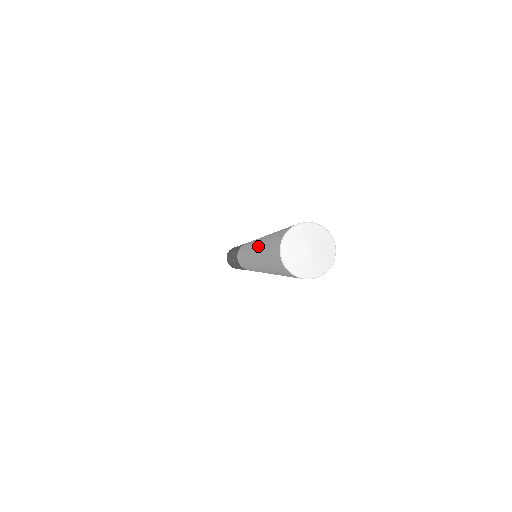
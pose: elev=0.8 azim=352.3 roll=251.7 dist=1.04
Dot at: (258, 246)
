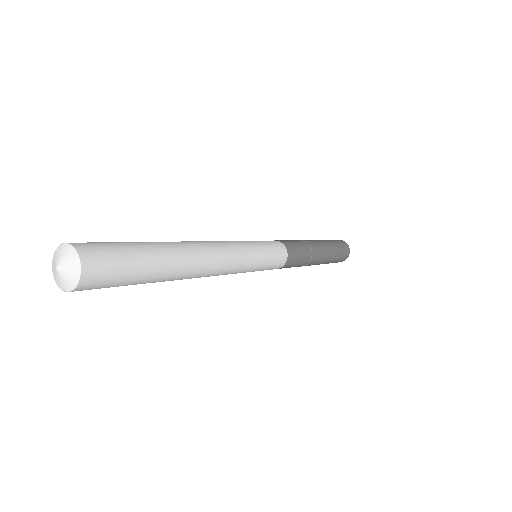
Dot at: occluded
